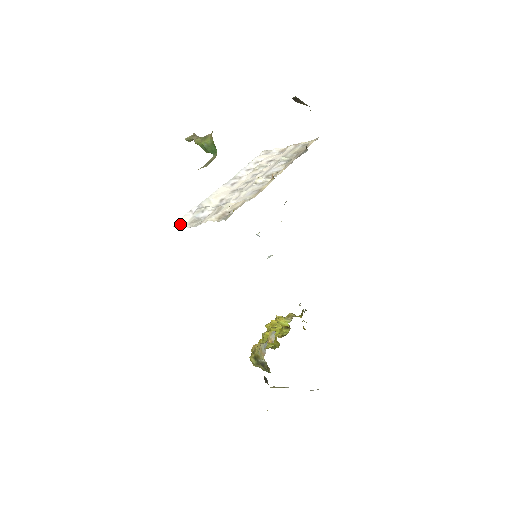
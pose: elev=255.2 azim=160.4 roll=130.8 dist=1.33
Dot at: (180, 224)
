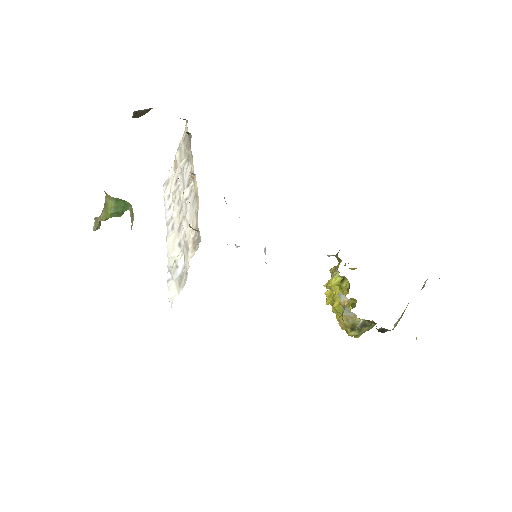
Dot at: (173, 297)
